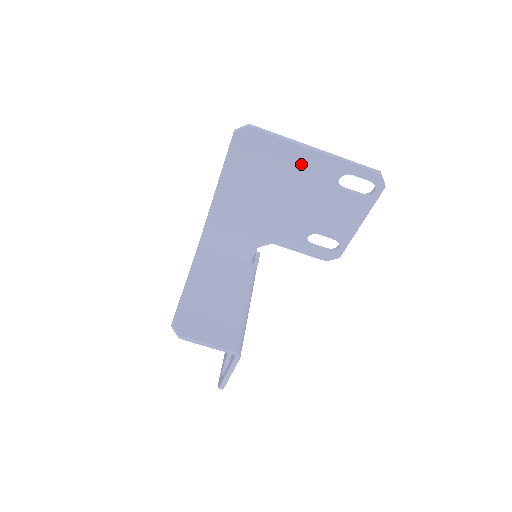
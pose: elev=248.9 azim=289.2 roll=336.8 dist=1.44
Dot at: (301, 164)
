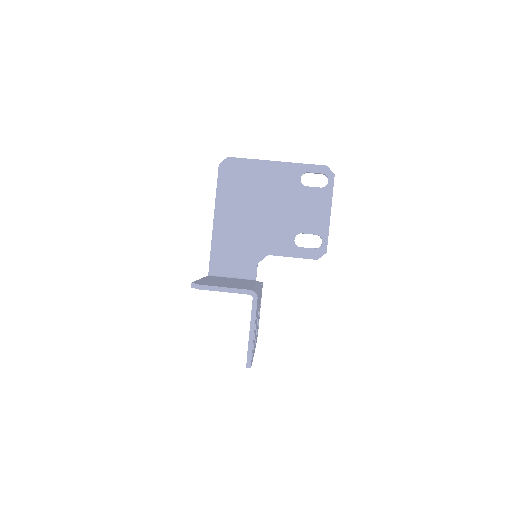
Dot at: (270, 175)
